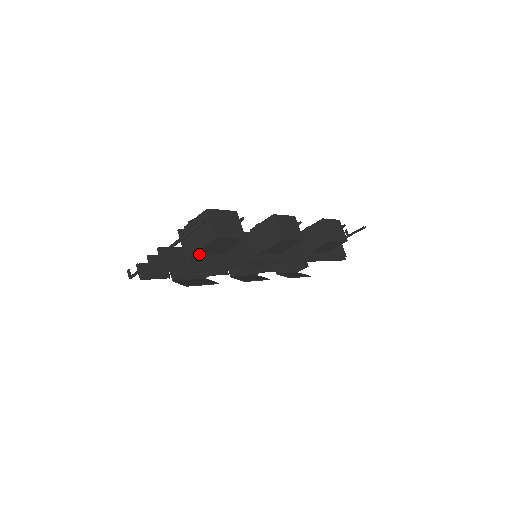
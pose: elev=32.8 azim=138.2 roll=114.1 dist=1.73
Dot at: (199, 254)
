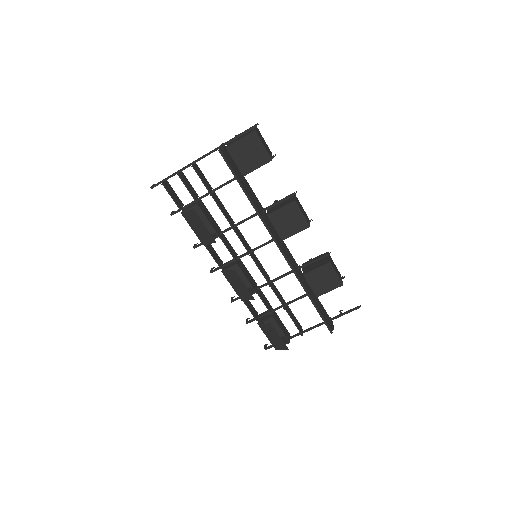
Dot at: (231, 153)
